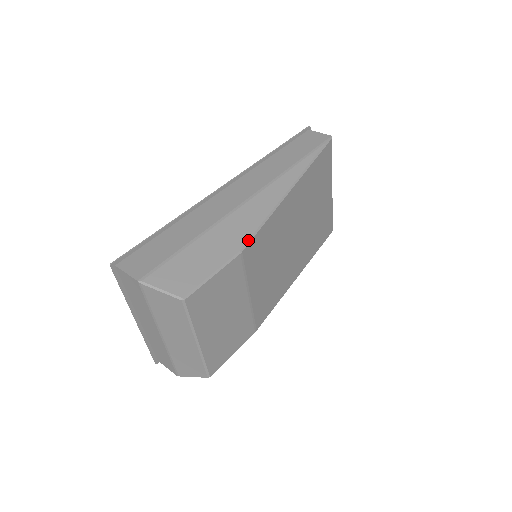
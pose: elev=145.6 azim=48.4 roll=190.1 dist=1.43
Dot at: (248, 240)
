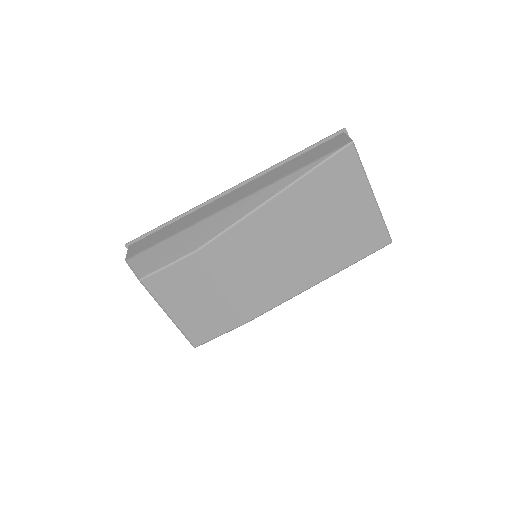
Dot at: (207, 242)
